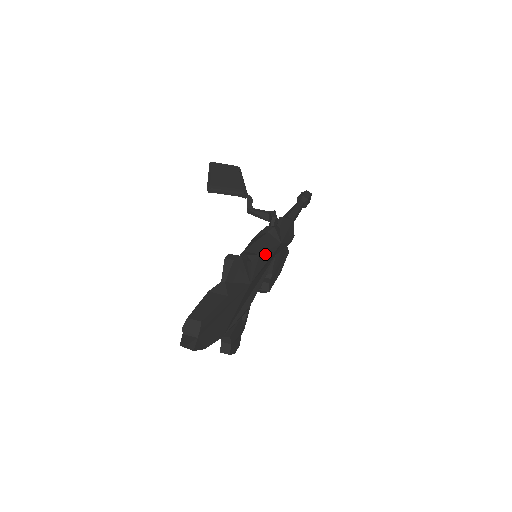
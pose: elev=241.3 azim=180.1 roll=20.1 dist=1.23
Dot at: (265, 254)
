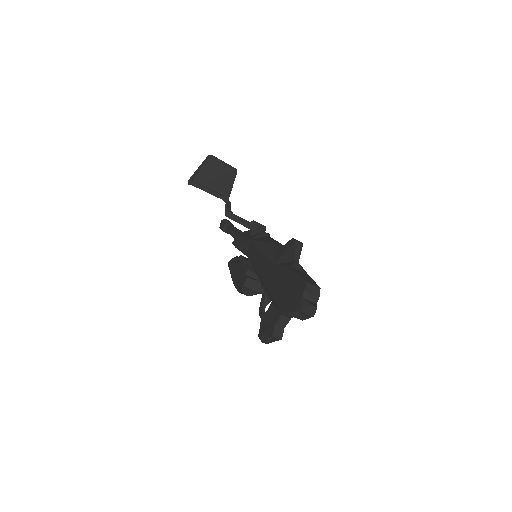
Dot at: occluded
